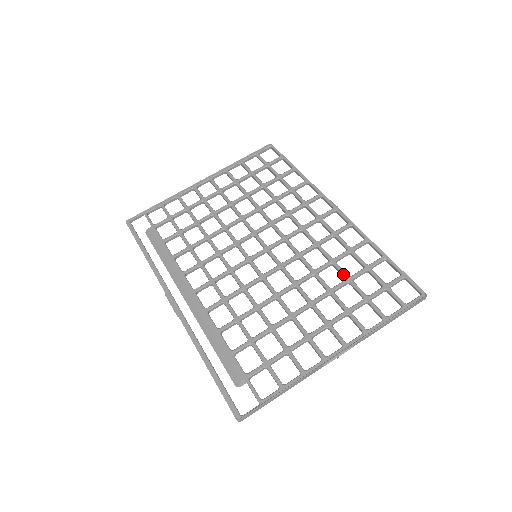
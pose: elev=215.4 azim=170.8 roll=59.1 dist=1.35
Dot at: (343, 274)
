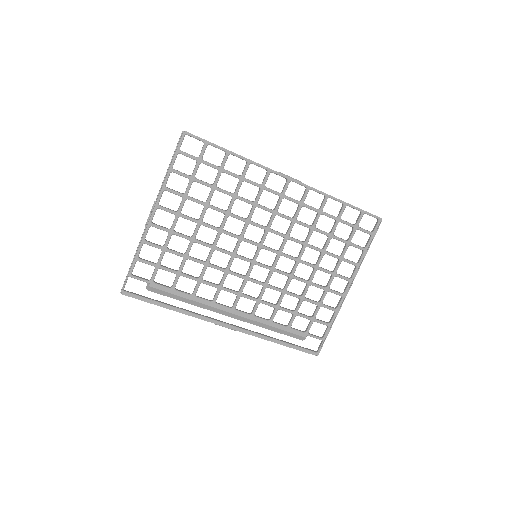
Dot at: (326, 235)
